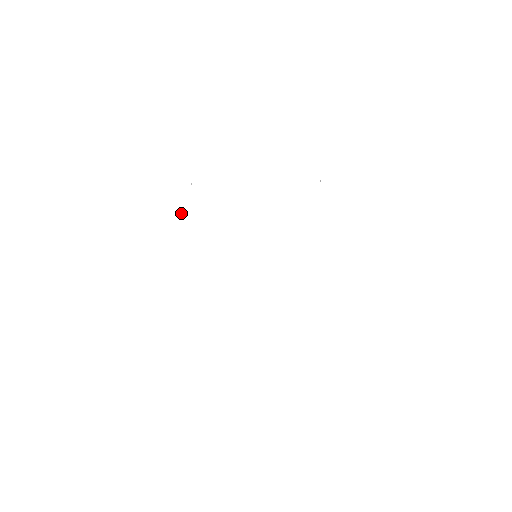
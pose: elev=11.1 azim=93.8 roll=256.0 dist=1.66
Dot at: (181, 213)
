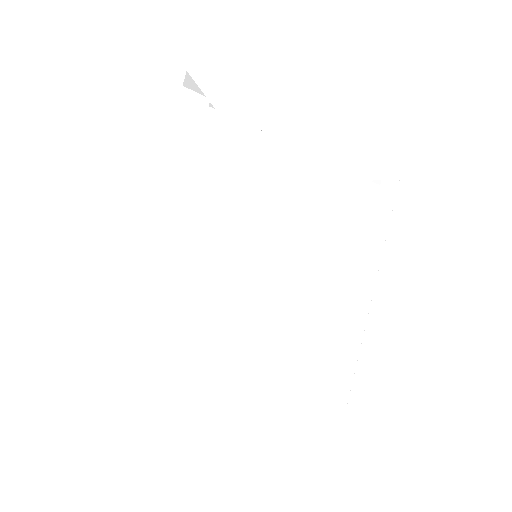
Dot at: (180, 159)
